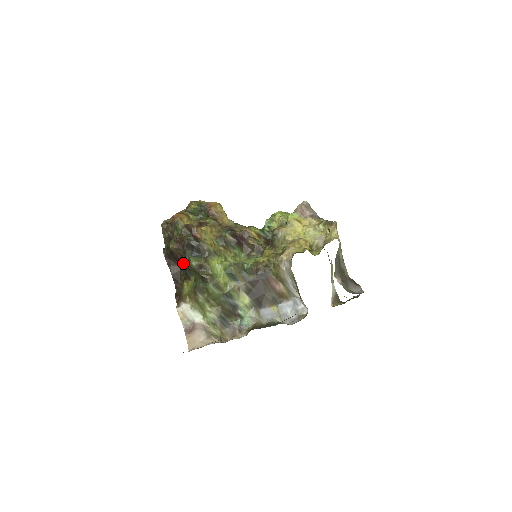
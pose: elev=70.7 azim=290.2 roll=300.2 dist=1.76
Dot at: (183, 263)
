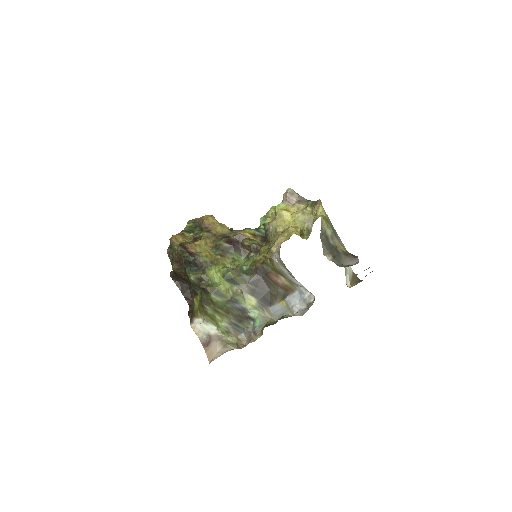
Dot at: (188, 280)
